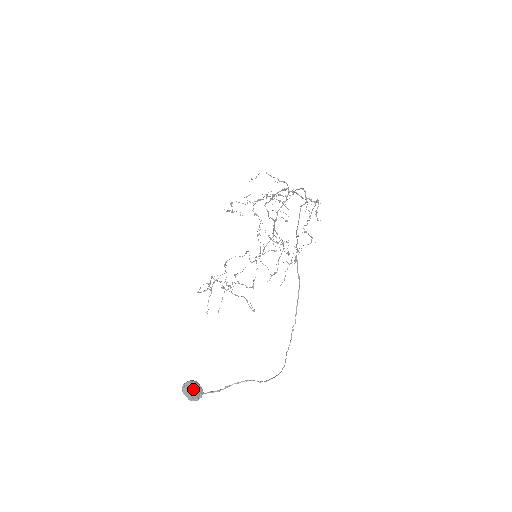
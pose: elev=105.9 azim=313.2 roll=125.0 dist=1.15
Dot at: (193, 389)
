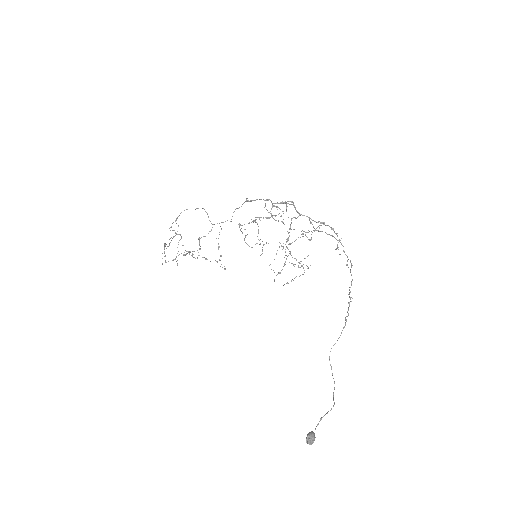
Dot at: (314, 439)
